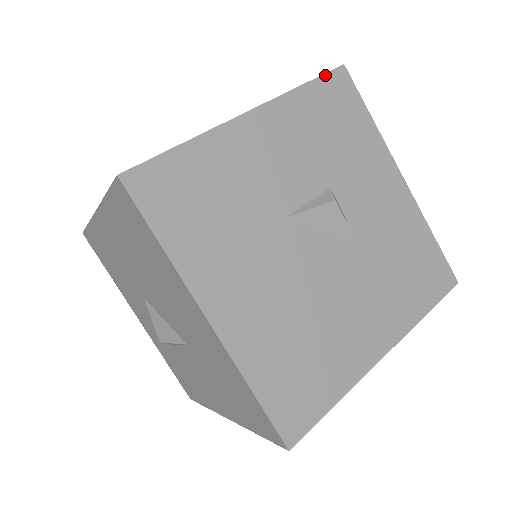
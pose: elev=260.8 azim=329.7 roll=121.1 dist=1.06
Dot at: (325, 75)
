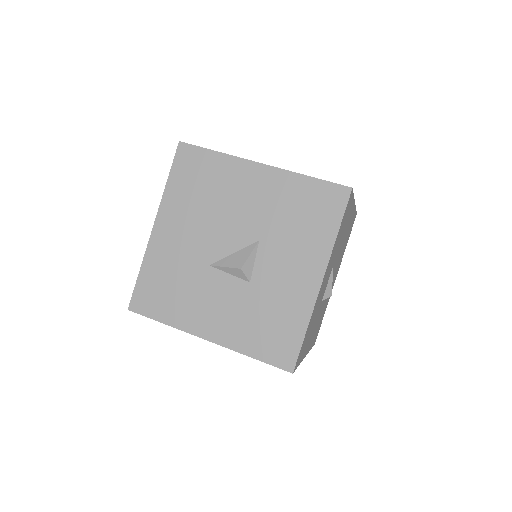
Dot at: occluded
